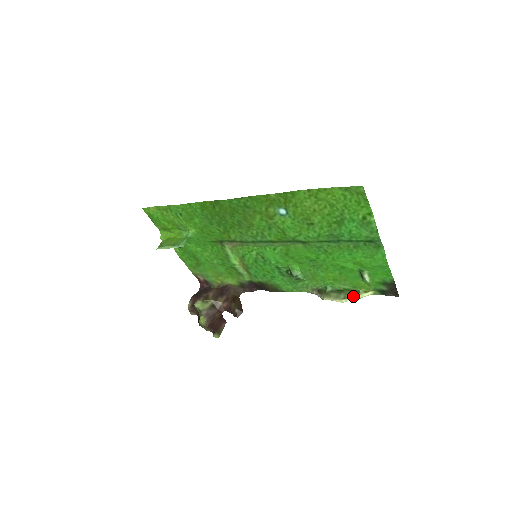
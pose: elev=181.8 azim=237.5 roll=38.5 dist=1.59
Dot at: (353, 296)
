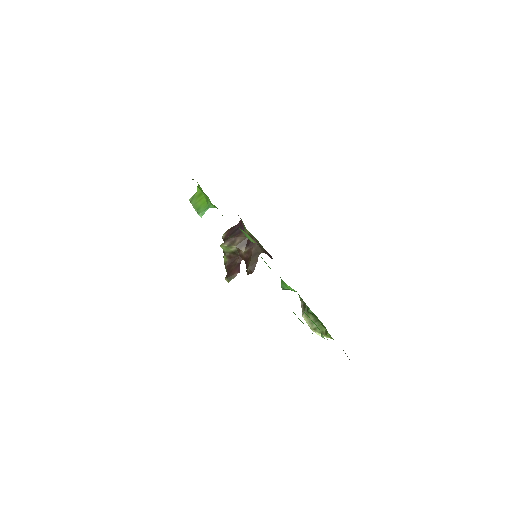
Dot at: occluded
